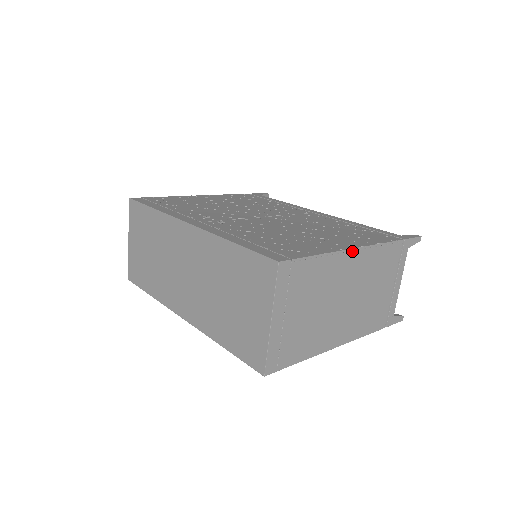
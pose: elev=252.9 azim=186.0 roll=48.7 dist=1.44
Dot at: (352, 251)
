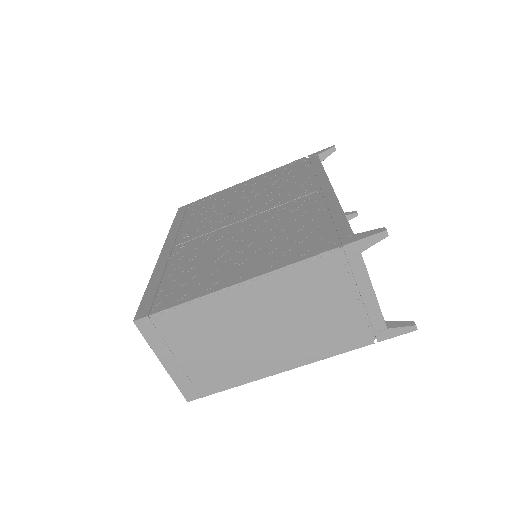
Dot at: (237, 287)
